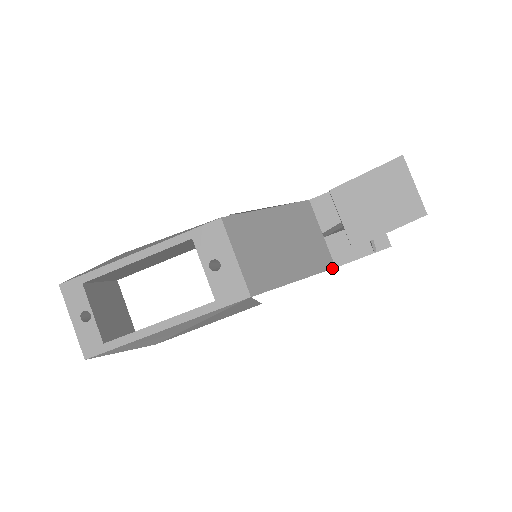
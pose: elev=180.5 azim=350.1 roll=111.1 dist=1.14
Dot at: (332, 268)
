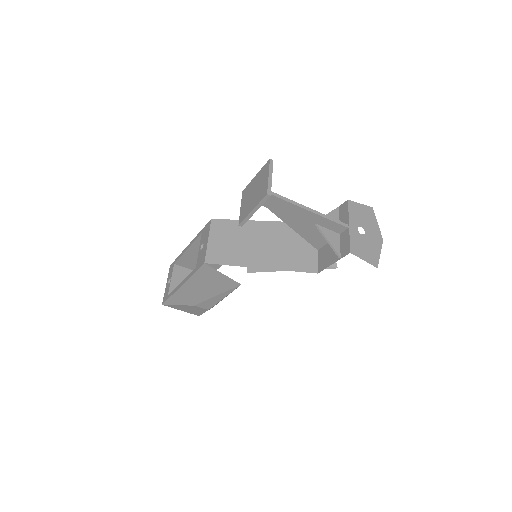
Dot at: (312, 272)
